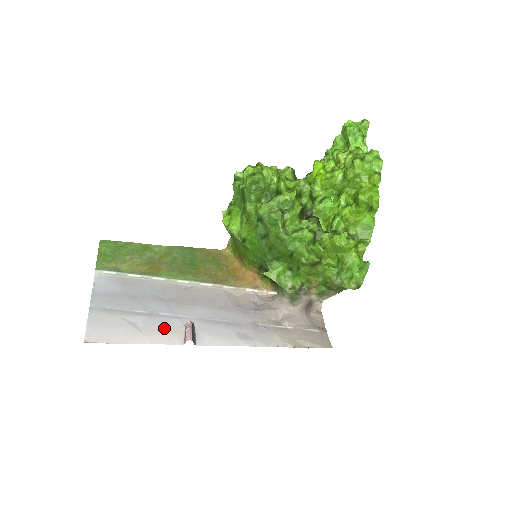
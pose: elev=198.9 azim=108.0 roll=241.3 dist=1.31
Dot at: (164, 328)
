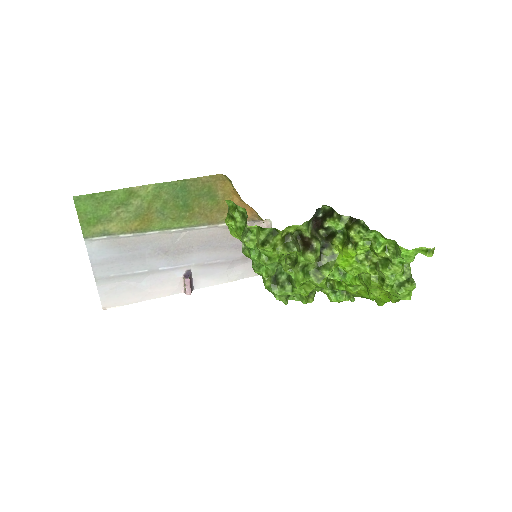
Dot at: (166, 282)
